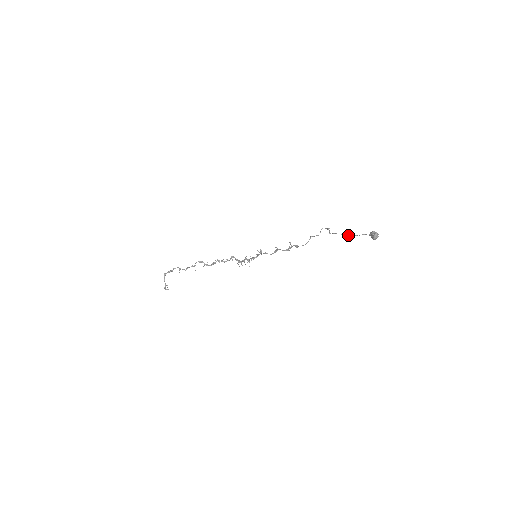
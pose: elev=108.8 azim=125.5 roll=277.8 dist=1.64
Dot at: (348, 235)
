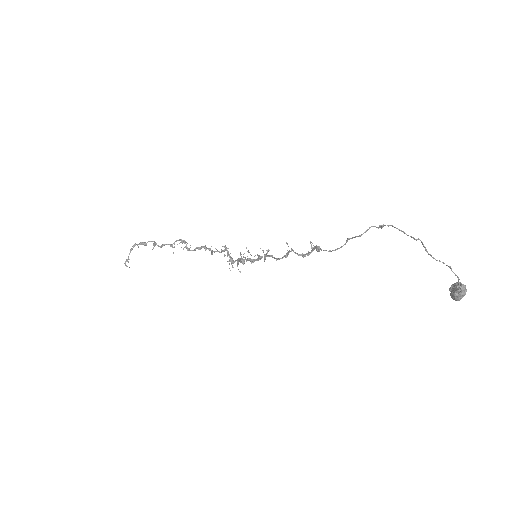
Dot at: occluded
